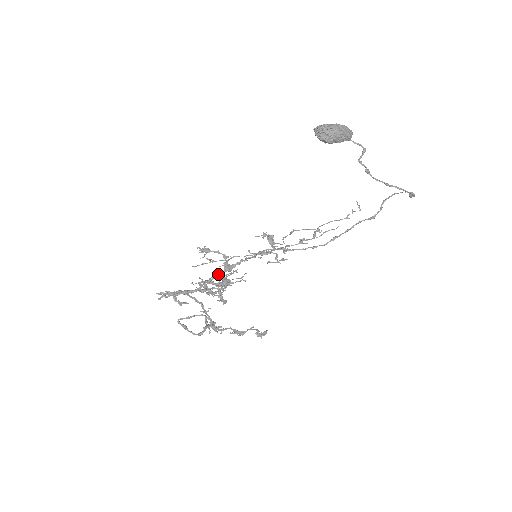
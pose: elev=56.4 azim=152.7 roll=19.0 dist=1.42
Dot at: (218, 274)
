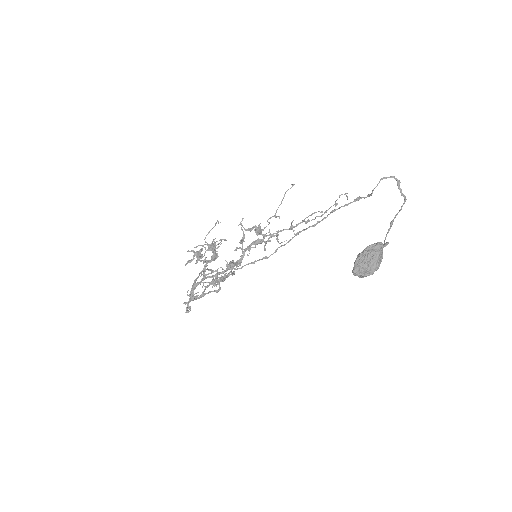
Dot at: (222, 272)
